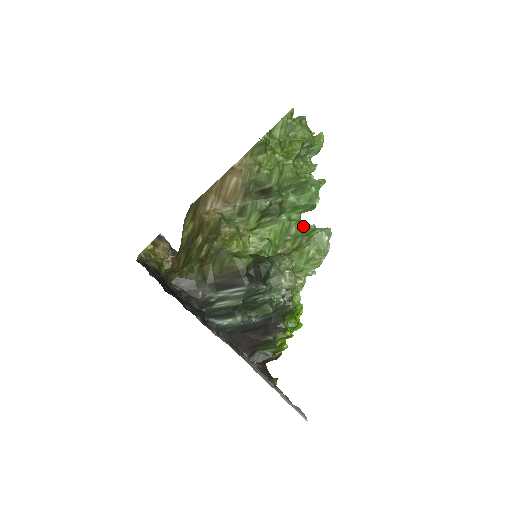
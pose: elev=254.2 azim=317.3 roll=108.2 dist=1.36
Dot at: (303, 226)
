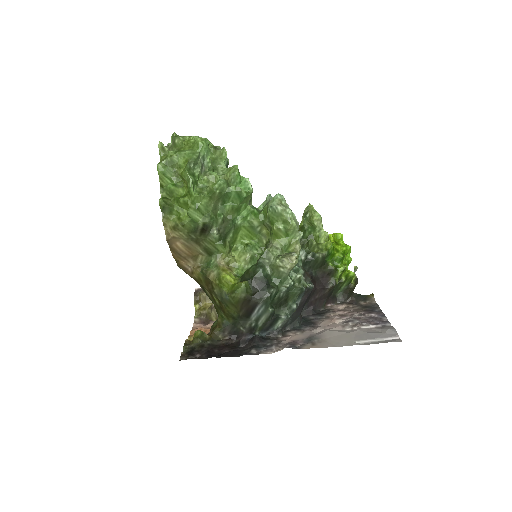
Dot at: (262, 205)
